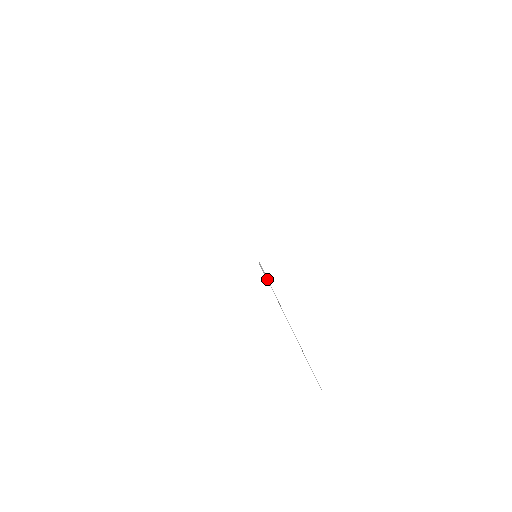
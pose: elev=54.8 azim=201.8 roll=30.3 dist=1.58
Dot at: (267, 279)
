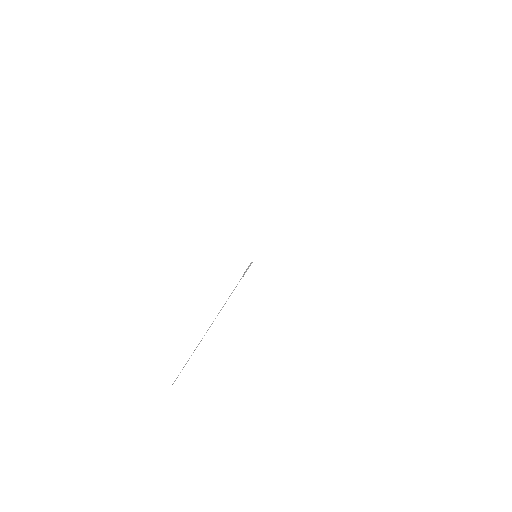
Dot at: occluded
